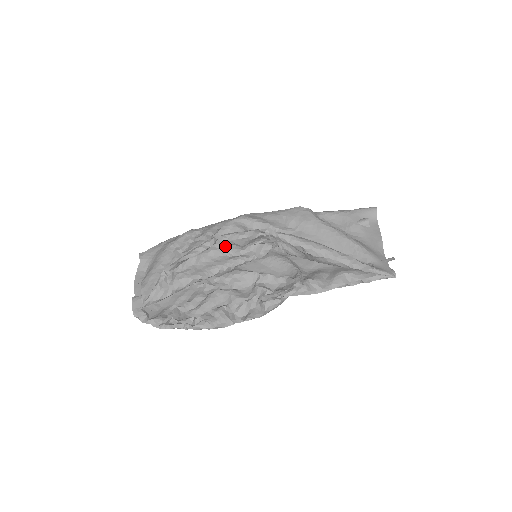
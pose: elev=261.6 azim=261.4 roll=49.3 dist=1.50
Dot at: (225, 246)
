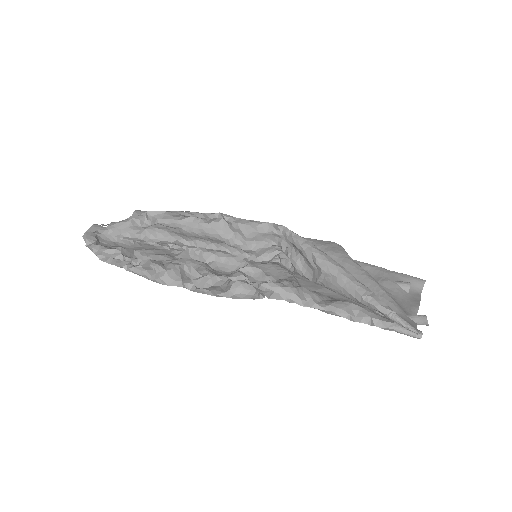
Dot at: (228, 231)
